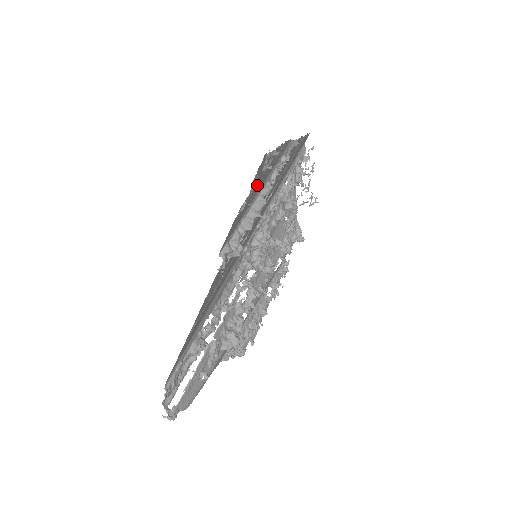
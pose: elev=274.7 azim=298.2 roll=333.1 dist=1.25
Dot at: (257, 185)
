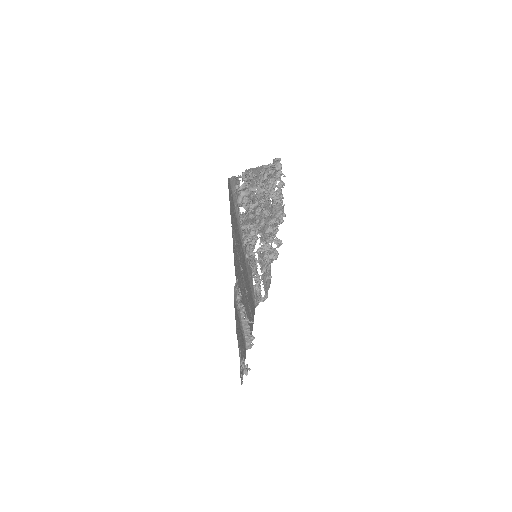
Dot at: (241, 347)
